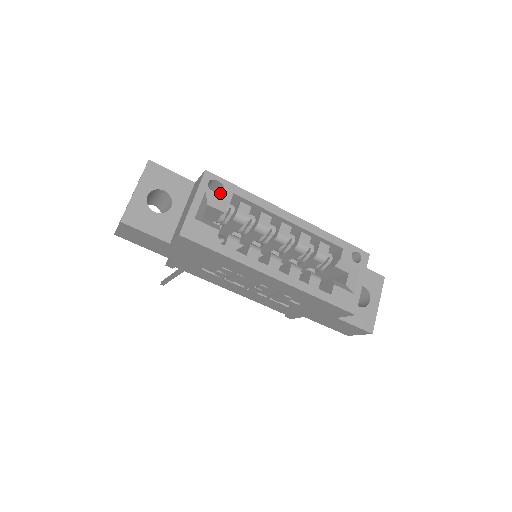
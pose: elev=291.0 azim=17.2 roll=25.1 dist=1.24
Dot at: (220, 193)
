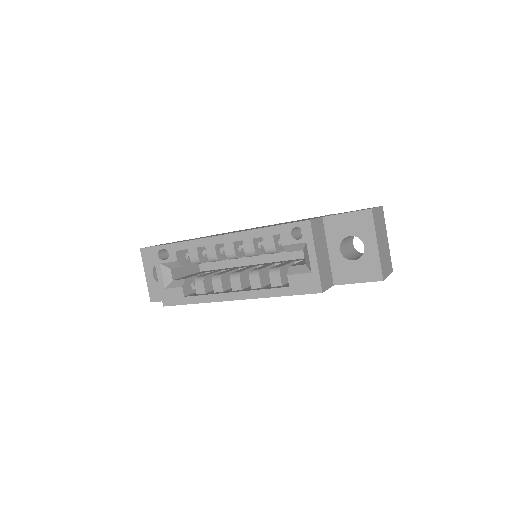
Dot at: (168, 258)
